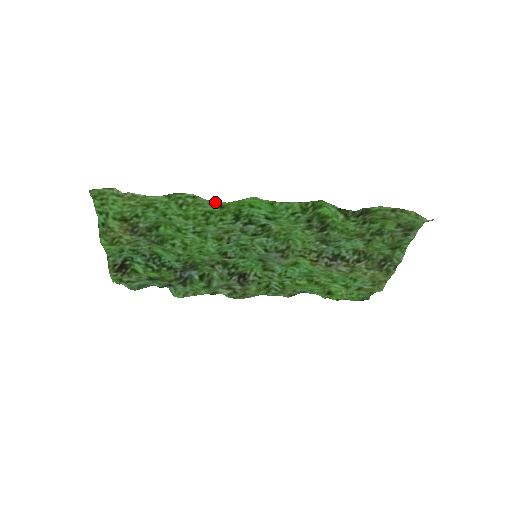
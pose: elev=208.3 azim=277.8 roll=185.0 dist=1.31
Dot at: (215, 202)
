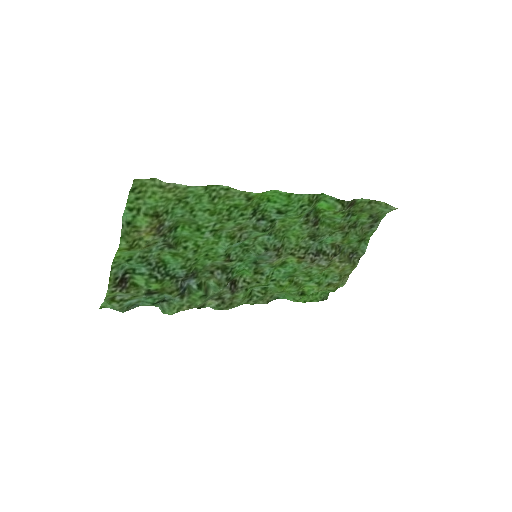
Dot at: (246, 193)
